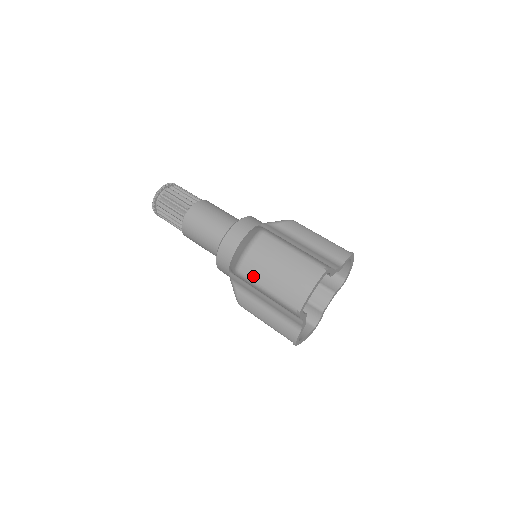
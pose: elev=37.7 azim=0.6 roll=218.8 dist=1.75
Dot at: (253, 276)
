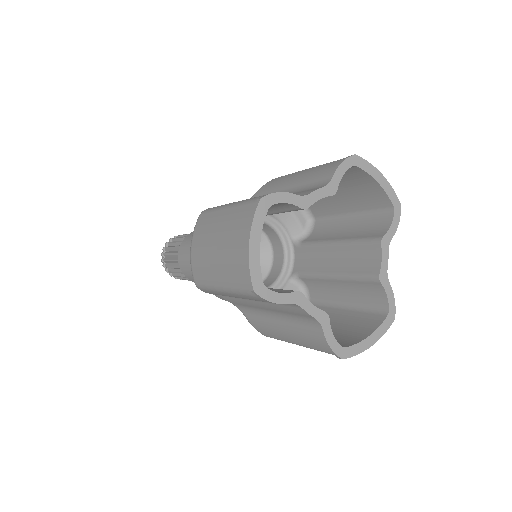
Dot at: (204, 279)
